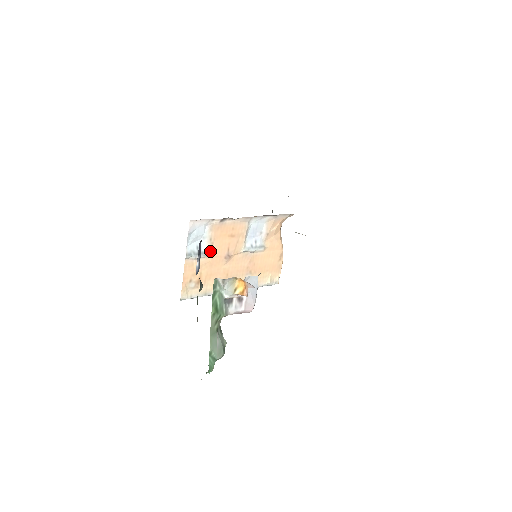
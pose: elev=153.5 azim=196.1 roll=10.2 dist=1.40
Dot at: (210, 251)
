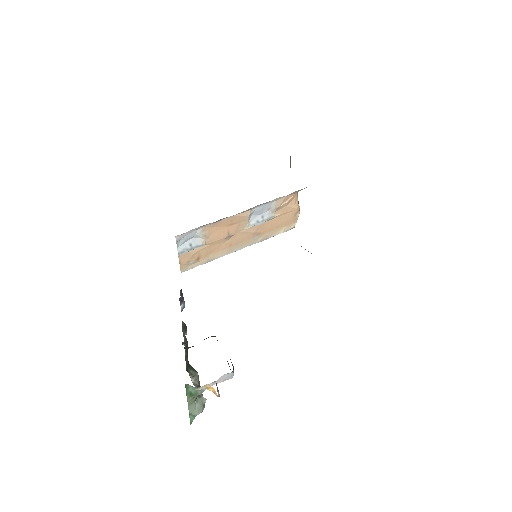
Dot at: (206, 242)
